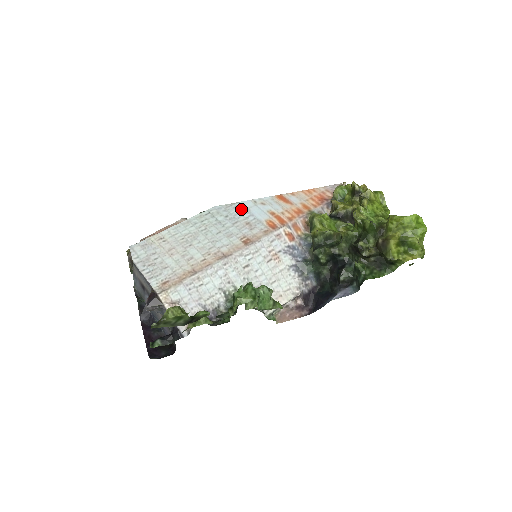
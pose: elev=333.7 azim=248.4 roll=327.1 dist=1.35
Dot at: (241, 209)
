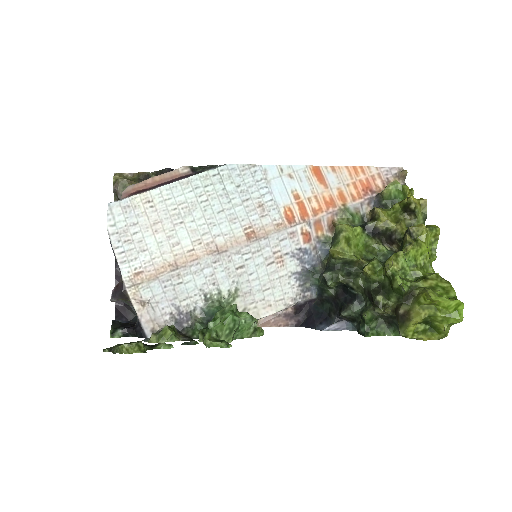
Dot at: (260, 178)
